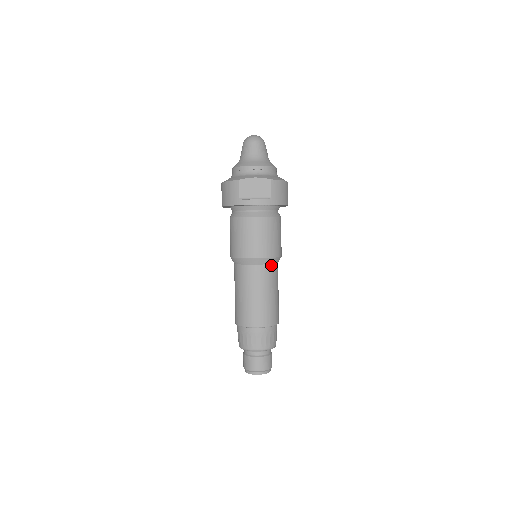
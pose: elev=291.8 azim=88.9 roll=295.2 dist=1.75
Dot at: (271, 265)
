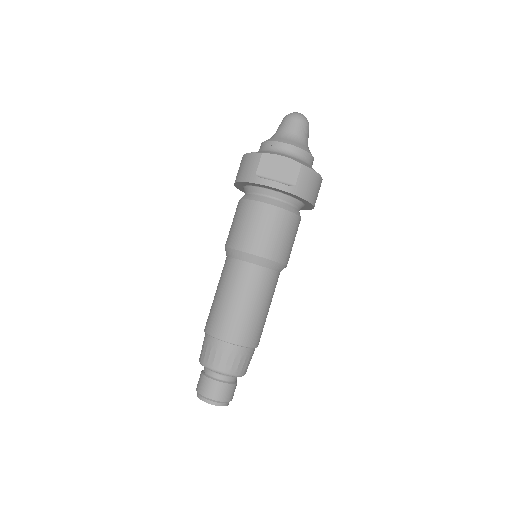
Dot at: (270, 270)
